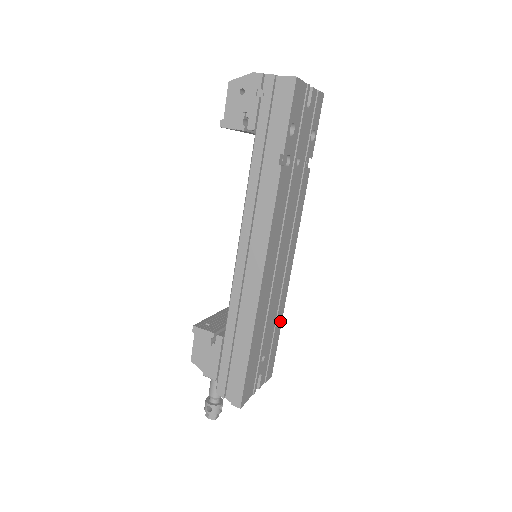
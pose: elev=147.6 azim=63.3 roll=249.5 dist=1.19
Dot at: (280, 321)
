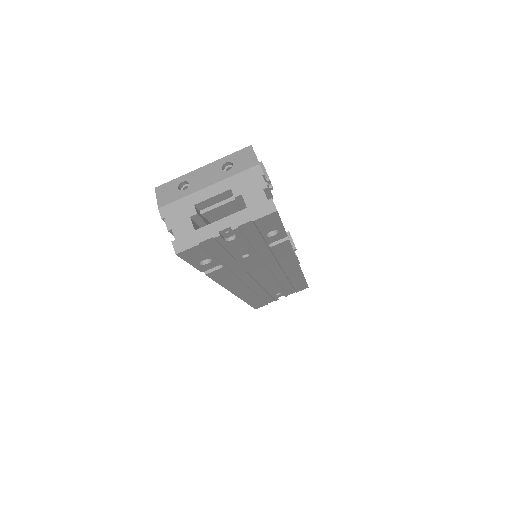
Dot at: (301, 279)
